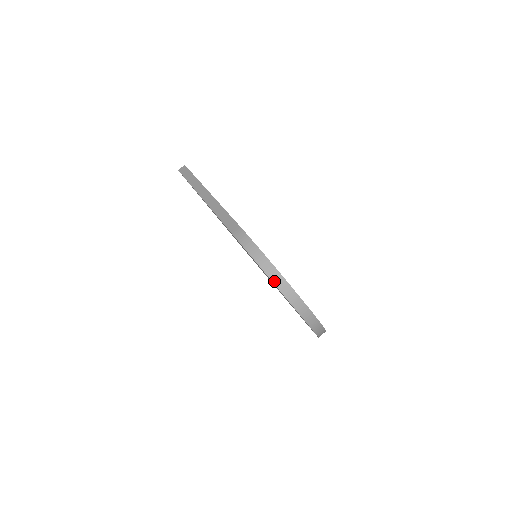
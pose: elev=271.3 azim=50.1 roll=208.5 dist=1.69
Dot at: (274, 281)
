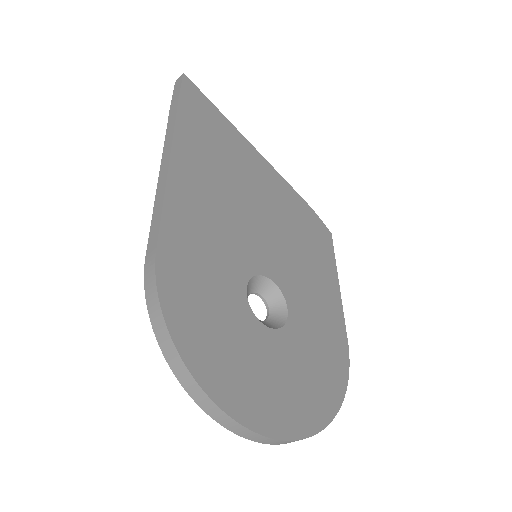
Dot at: (178, 377)
